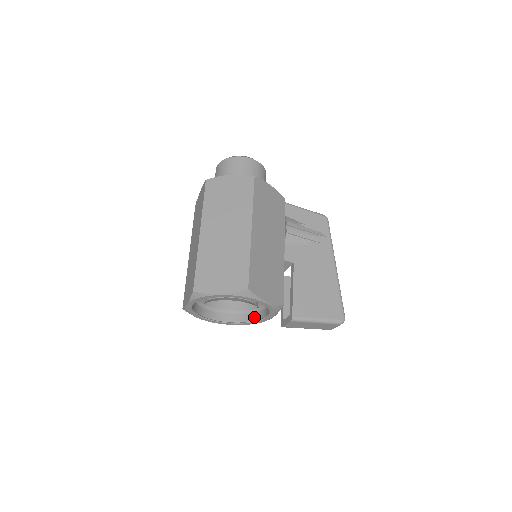
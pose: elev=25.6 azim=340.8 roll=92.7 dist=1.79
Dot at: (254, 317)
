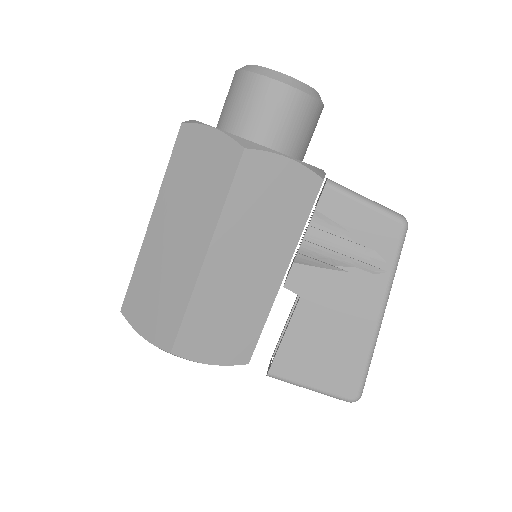
Dot at: occluded
